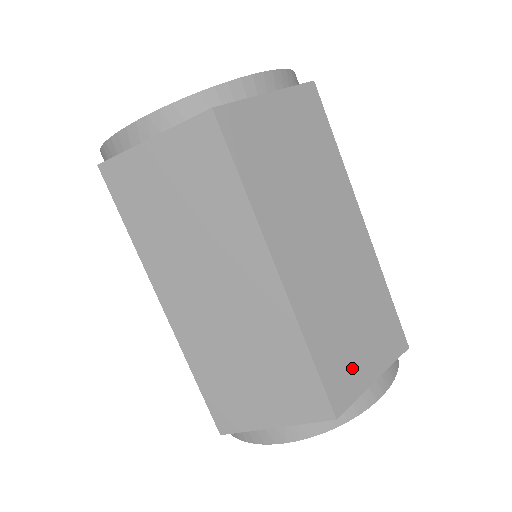
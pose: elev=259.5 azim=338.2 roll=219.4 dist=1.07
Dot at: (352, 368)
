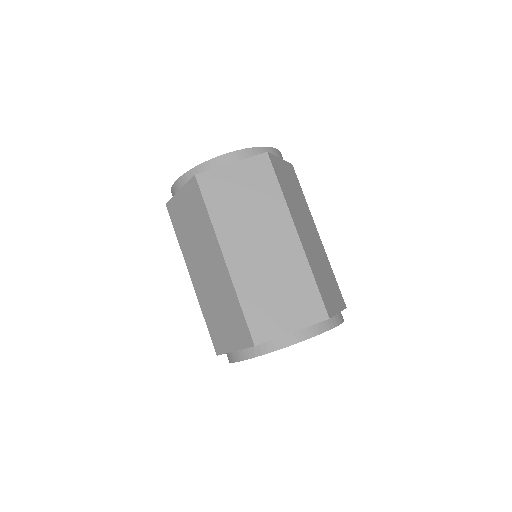
Dot at: (272, 320)
